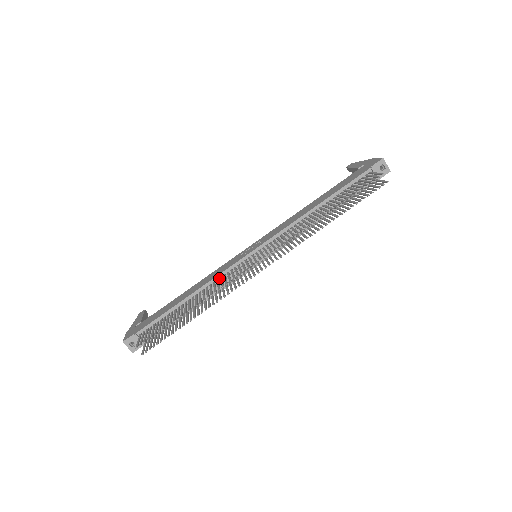
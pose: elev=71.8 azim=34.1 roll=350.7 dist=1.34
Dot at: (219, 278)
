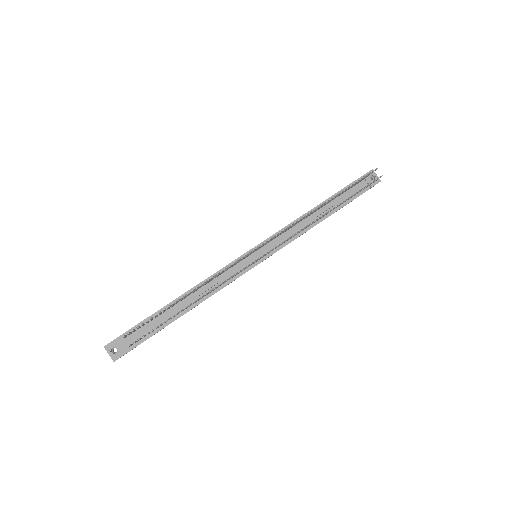
Dot at: occluded
